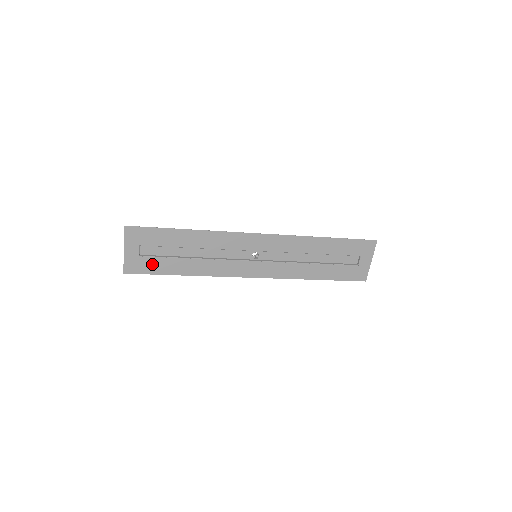
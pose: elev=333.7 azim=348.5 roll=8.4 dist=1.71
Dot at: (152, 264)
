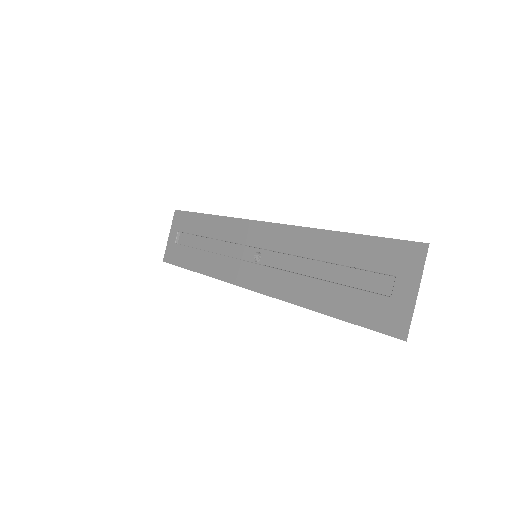
Dot at: (180, 254)
